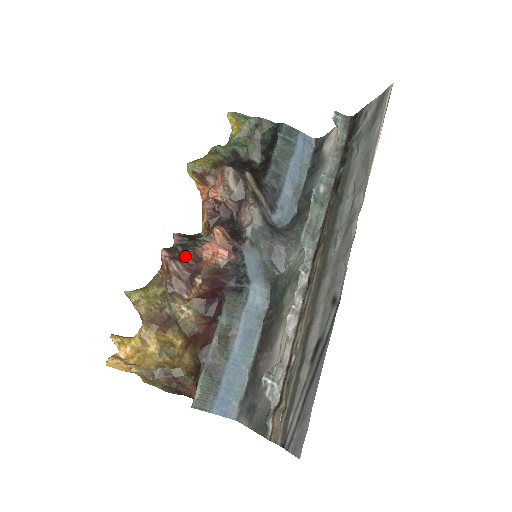
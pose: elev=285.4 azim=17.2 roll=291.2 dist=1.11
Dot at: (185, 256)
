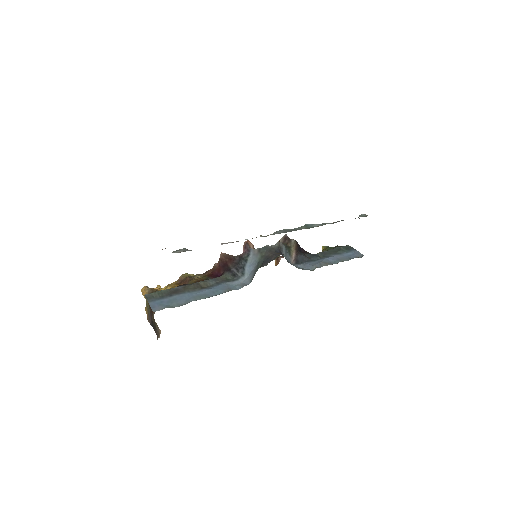
Dot at: occluded
